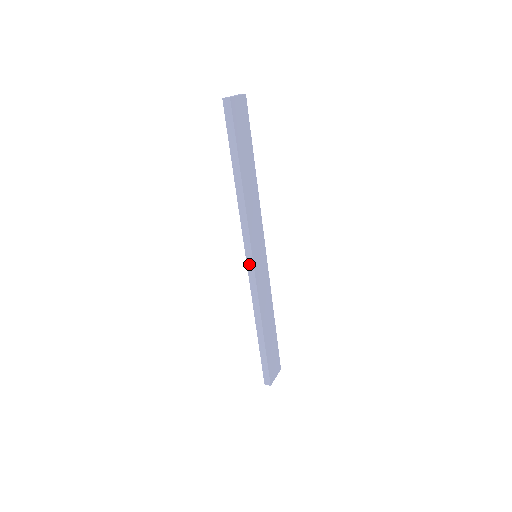
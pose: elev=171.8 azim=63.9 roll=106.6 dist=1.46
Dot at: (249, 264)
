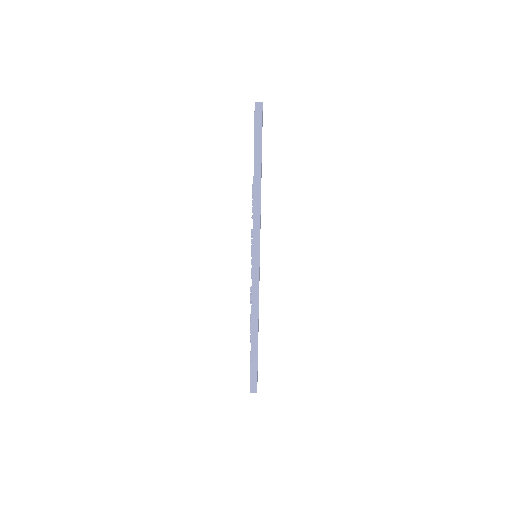
Dot at: (255, 261)
